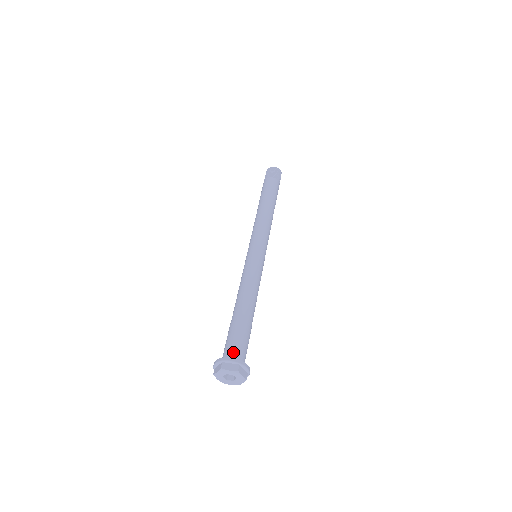
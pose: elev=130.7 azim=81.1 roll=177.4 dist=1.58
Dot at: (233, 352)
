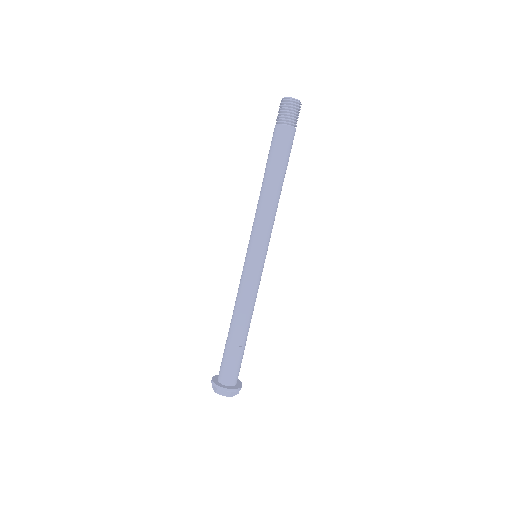
Dot at: (227, 377)
